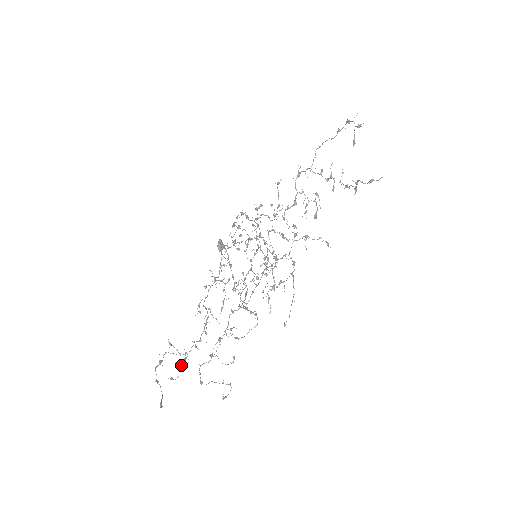
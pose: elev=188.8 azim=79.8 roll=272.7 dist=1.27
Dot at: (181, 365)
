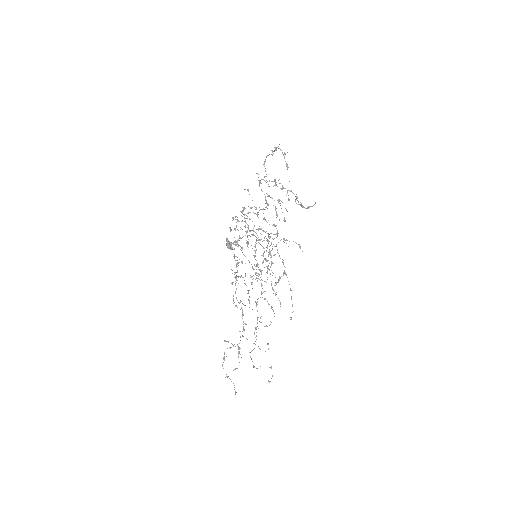
Dot at: occluded
